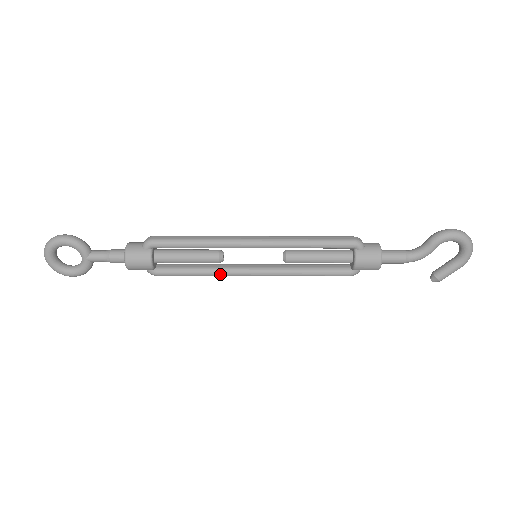
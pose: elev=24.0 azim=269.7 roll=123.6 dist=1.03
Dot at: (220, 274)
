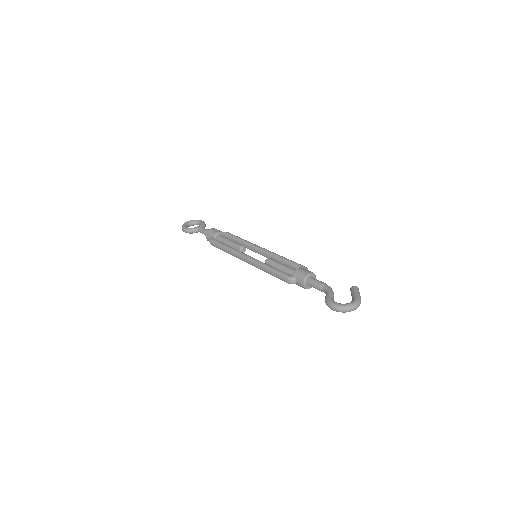
Dot at: occluded
